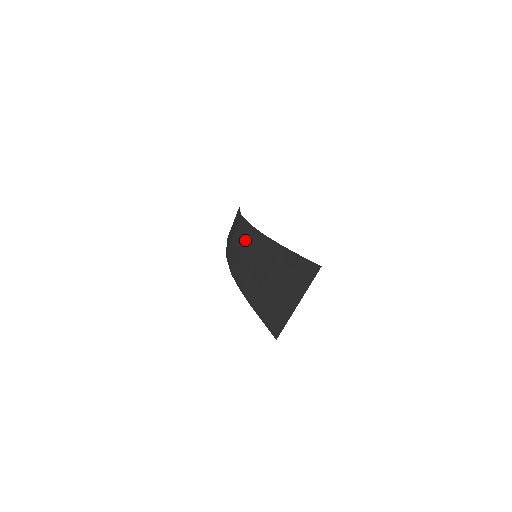
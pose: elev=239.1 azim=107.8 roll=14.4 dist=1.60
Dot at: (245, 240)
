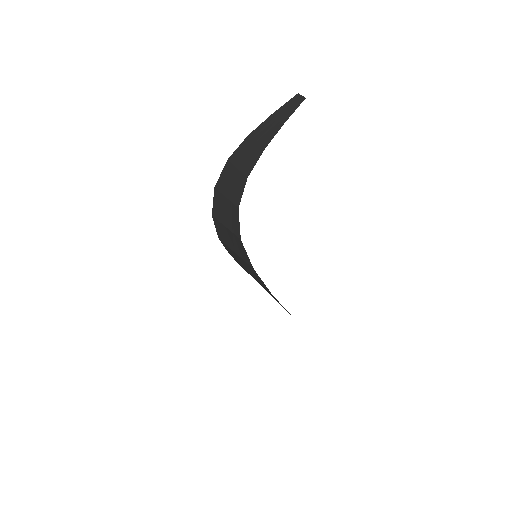
Dot at: (243, 261)
